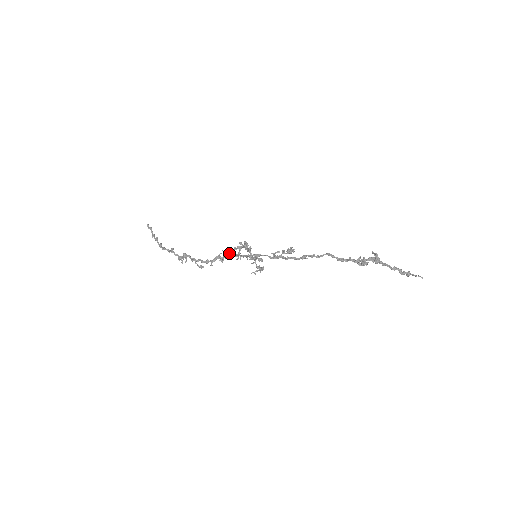
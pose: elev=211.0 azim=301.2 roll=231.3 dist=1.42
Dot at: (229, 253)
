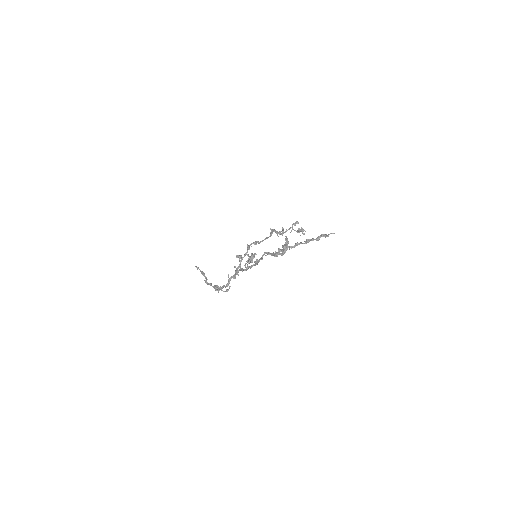
Dot at: (238, 267)
